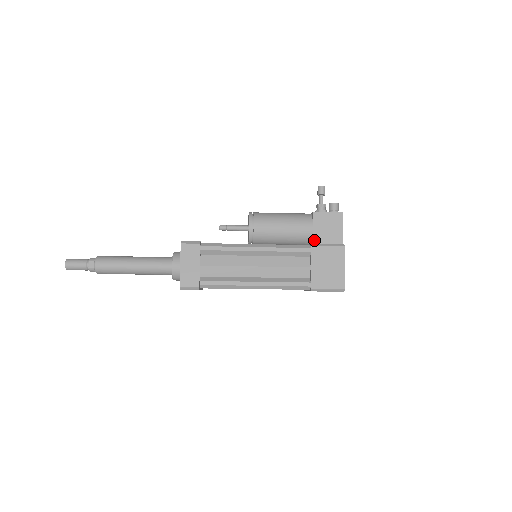
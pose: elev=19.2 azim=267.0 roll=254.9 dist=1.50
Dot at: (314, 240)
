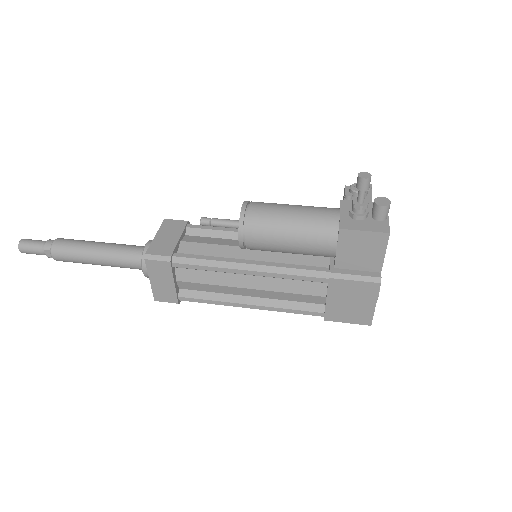
Dot at: (336, 264)
